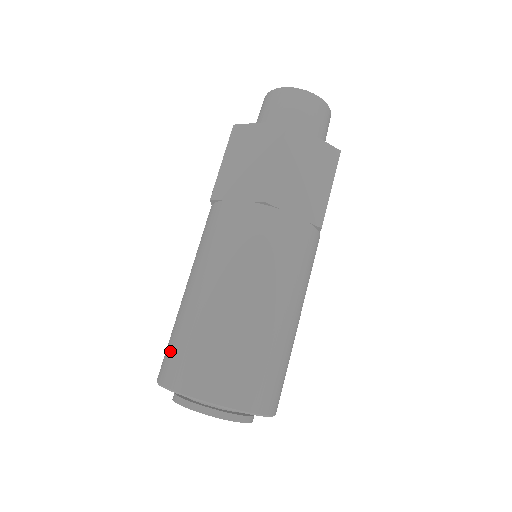
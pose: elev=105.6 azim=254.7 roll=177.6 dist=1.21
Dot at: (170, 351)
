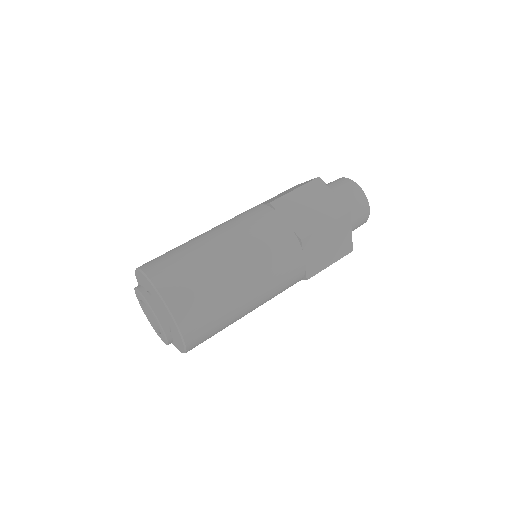
Dot at: (169, 262)
